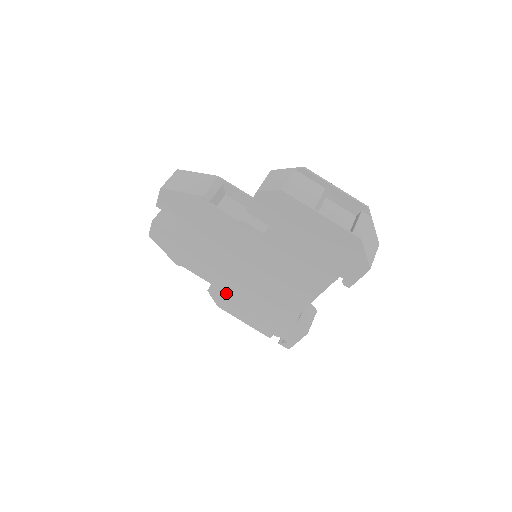
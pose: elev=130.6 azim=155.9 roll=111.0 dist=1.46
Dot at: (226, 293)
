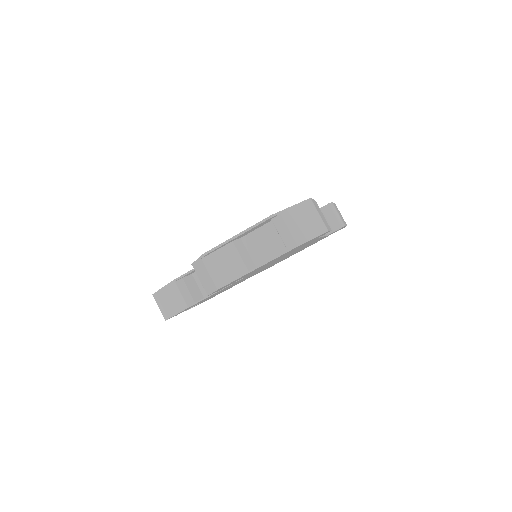
Dot at: occluded
